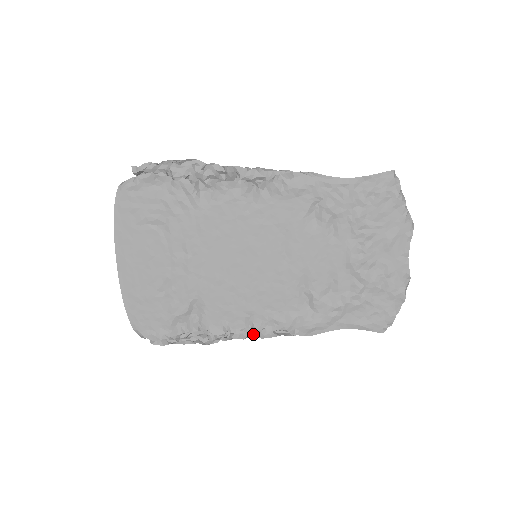
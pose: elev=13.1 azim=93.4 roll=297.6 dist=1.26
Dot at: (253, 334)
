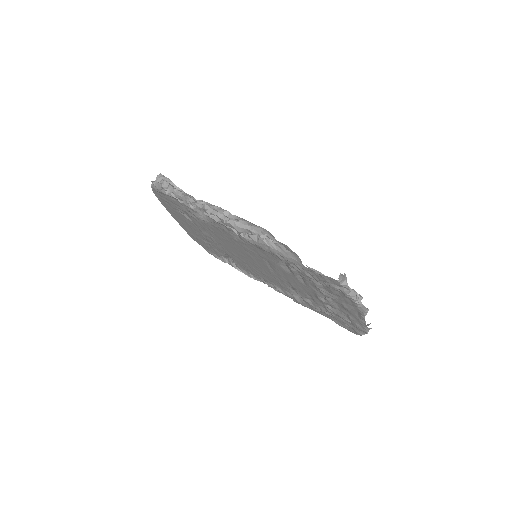
Dot at: occluded
